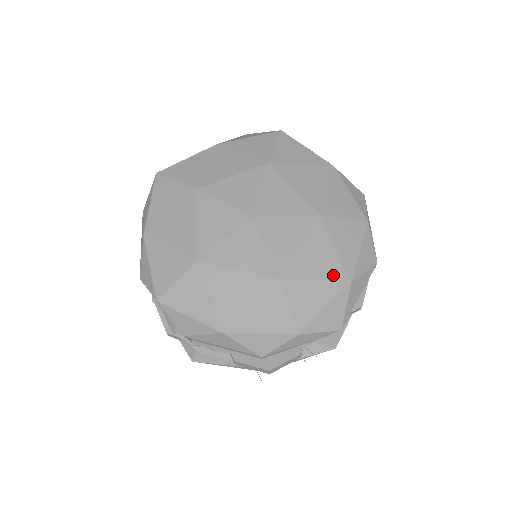
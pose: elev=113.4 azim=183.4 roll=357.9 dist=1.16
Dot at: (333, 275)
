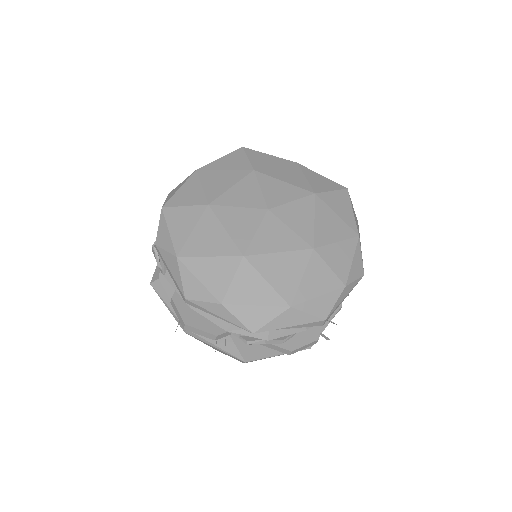
Dot at: (282, 290)
